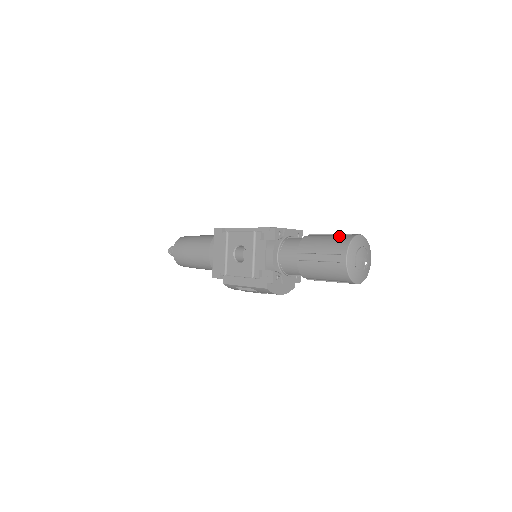
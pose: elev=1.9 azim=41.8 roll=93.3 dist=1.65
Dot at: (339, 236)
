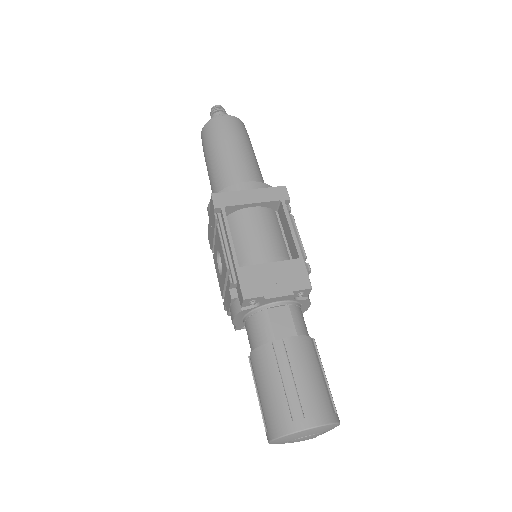
Dot at: (287, 405)
